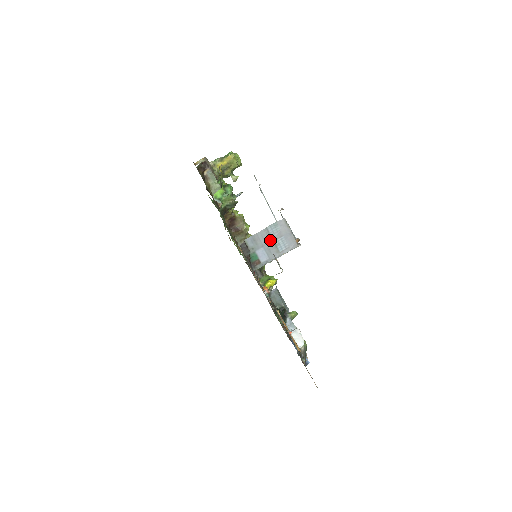
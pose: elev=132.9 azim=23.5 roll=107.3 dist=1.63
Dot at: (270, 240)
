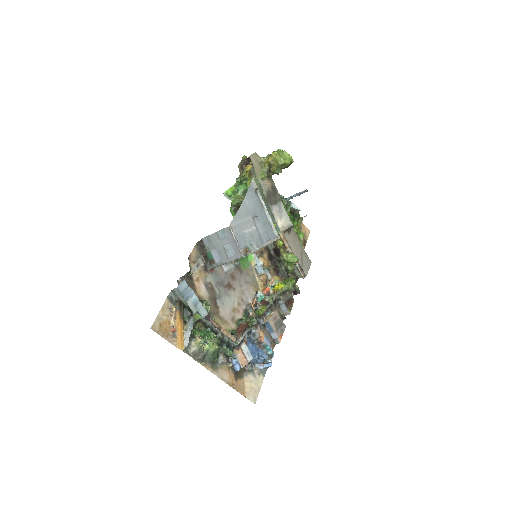
Dot at: (220, 244)
